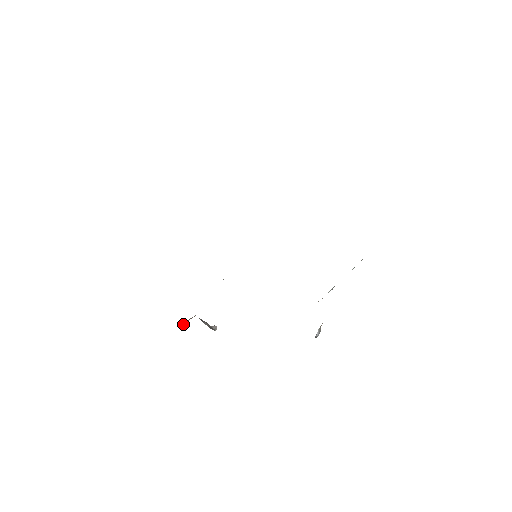
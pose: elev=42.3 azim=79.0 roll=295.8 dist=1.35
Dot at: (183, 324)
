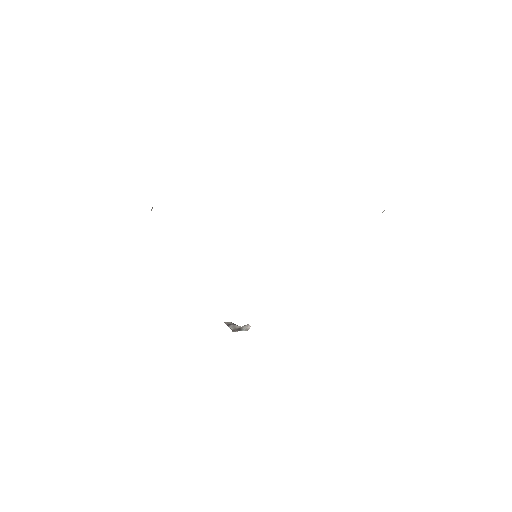
Dot at: occluded
